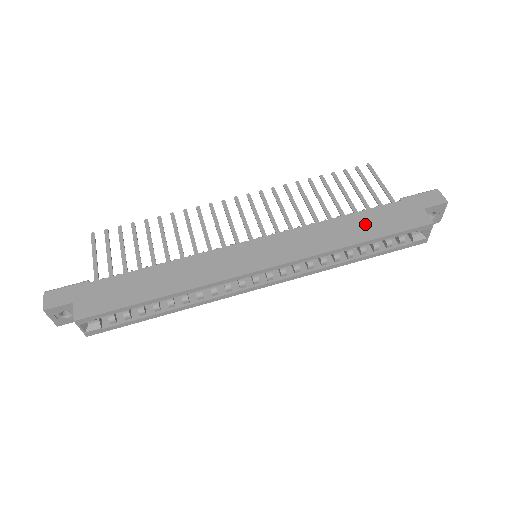
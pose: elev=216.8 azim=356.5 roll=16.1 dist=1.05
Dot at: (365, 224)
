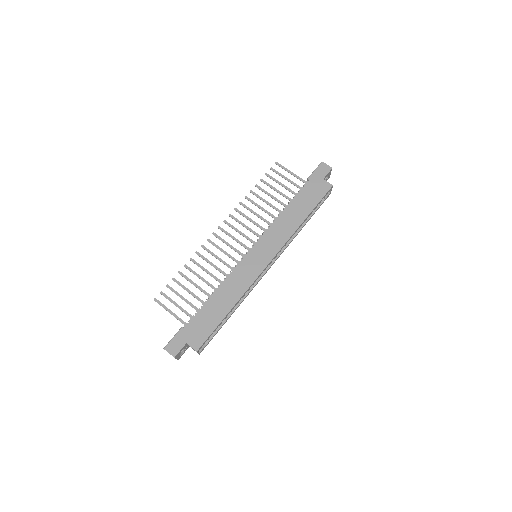
Dot at: (301, 206)
